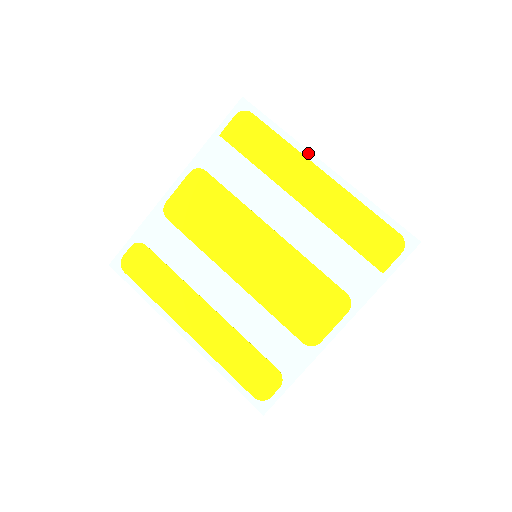
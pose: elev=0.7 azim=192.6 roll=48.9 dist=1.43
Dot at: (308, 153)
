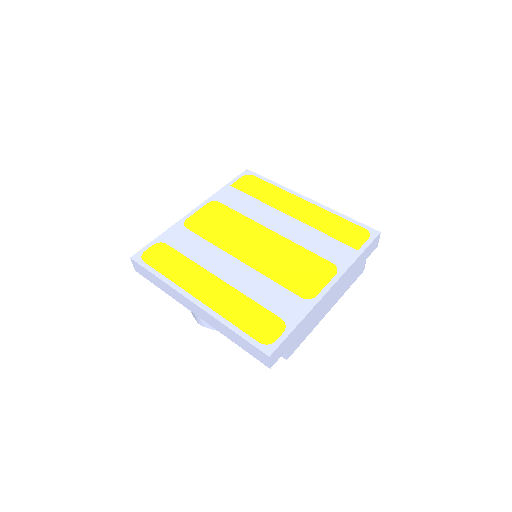
Dot at: (294, 192)
